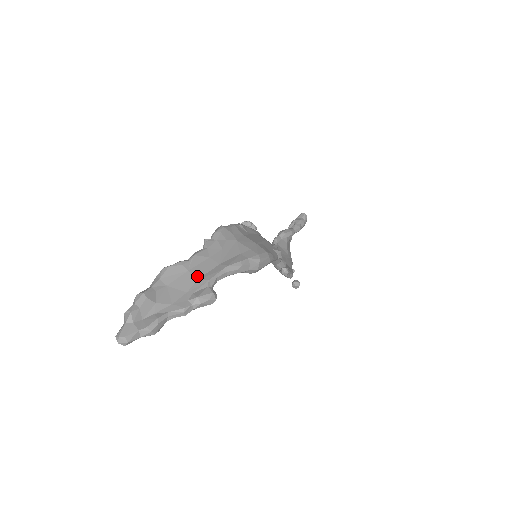
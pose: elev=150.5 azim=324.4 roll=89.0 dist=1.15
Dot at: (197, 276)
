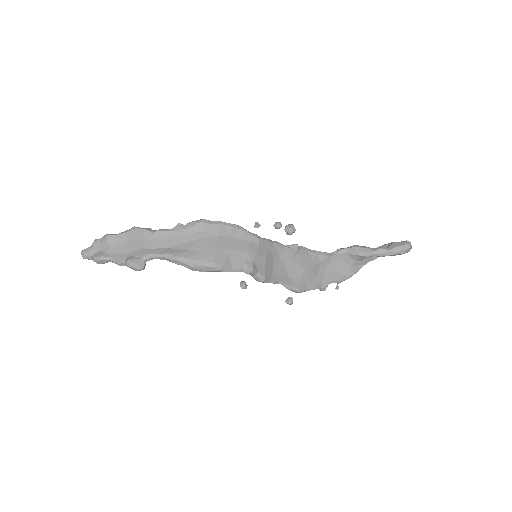
Dot at: (146, 246)
